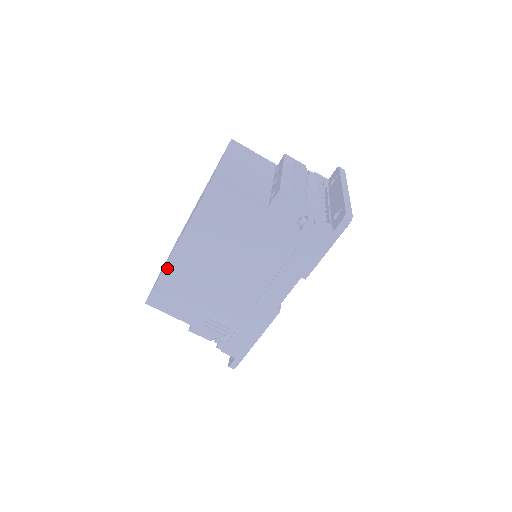
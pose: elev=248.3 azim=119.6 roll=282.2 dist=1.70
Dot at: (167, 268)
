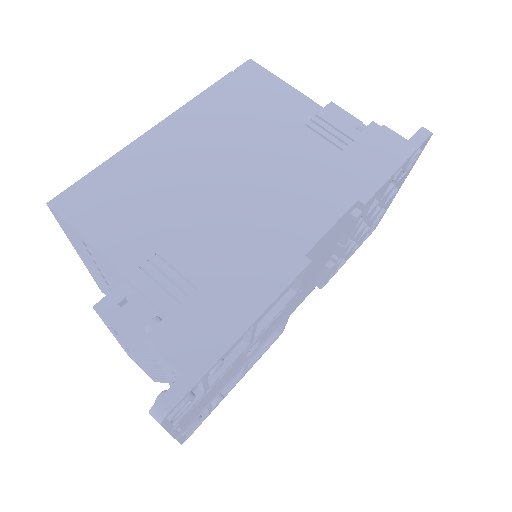
Dot at: (130, 149)
